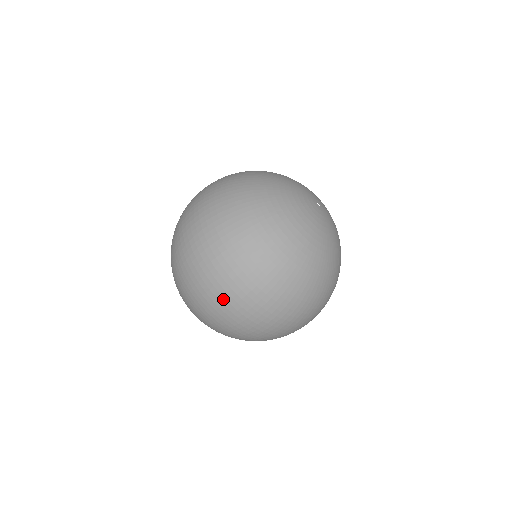
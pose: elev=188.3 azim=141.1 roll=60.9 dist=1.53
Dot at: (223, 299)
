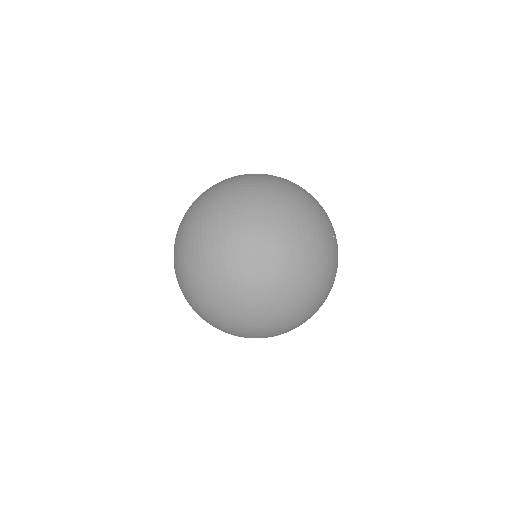
Dot at: (231, 314)
